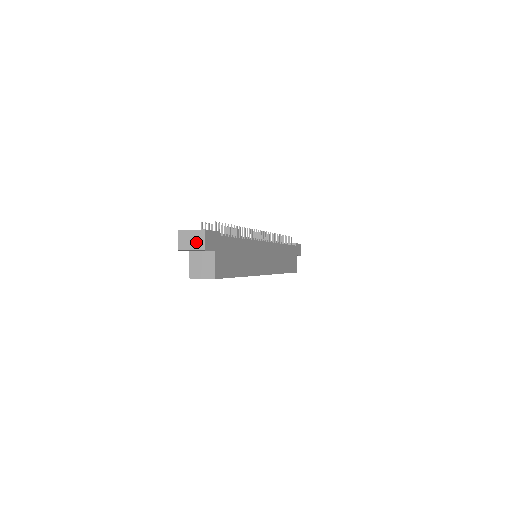
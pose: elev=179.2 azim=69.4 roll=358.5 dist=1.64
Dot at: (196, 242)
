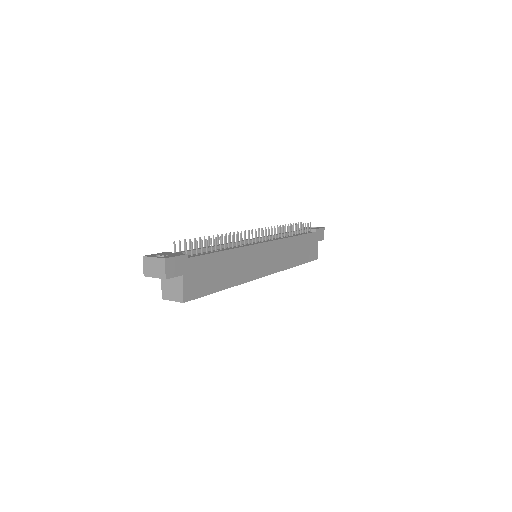
Dot at: (158, 270)
